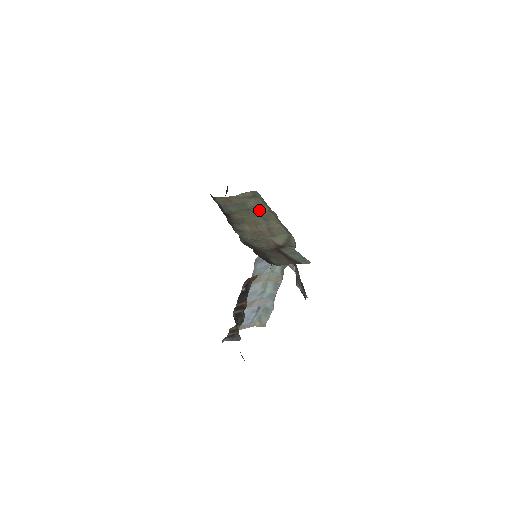
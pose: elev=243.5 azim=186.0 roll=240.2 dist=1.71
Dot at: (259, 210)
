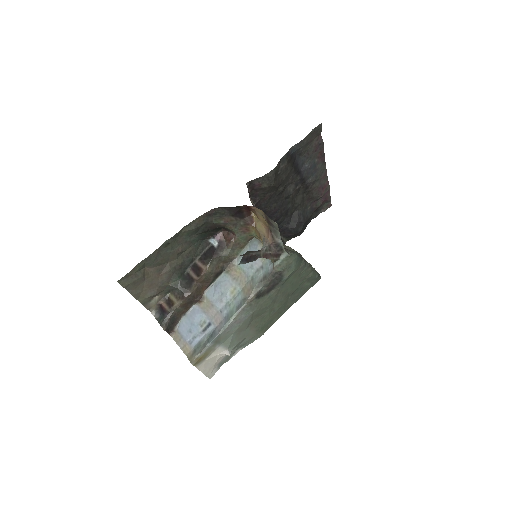
Dot at: occluded
